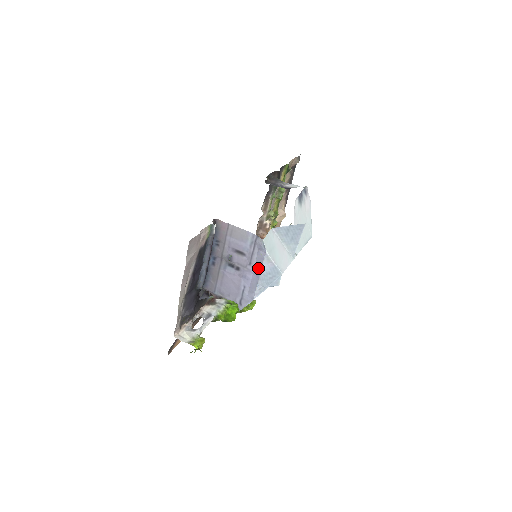
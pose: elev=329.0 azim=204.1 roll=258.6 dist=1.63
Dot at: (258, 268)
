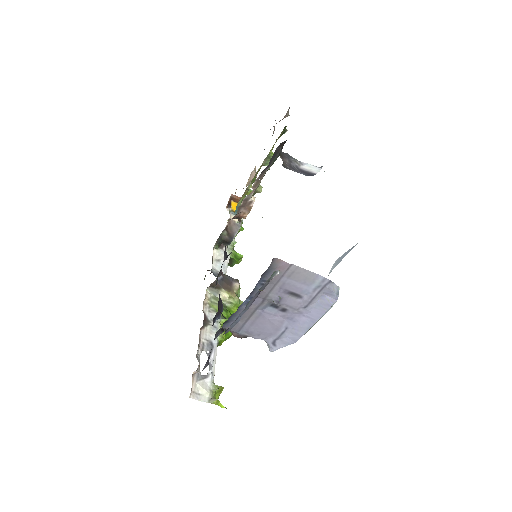
Dot at: (317, 313)
